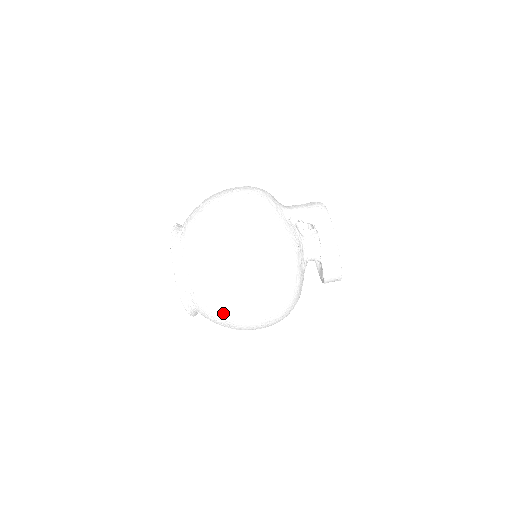
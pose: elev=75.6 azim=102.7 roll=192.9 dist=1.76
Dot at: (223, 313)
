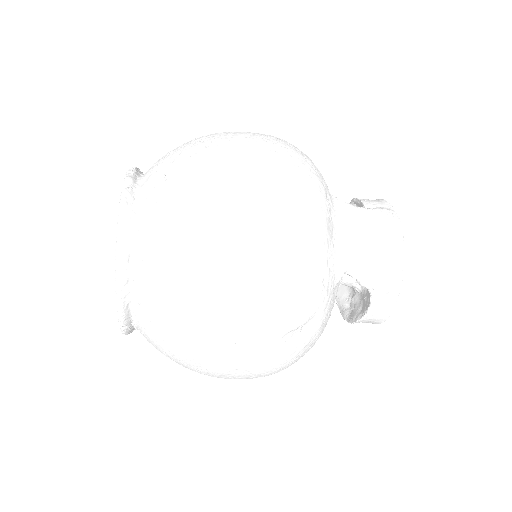
Dot at: occluded
